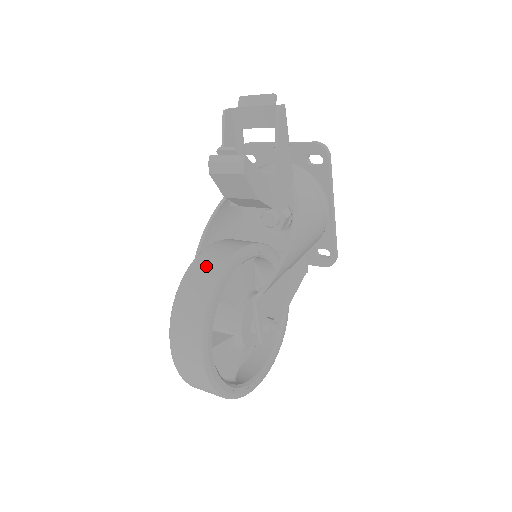
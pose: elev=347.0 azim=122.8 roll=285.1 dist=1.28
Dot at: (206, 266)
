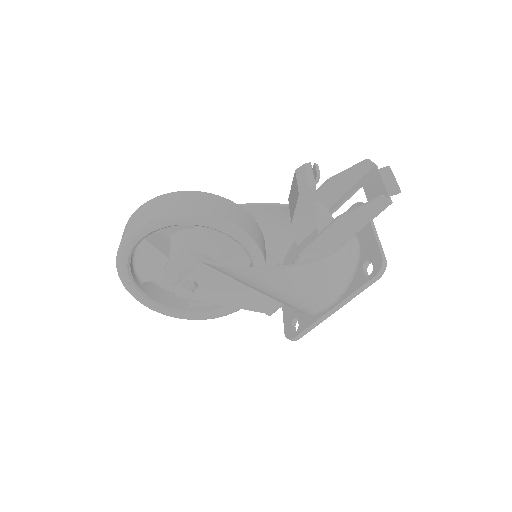
Dot at: (209, 203)
